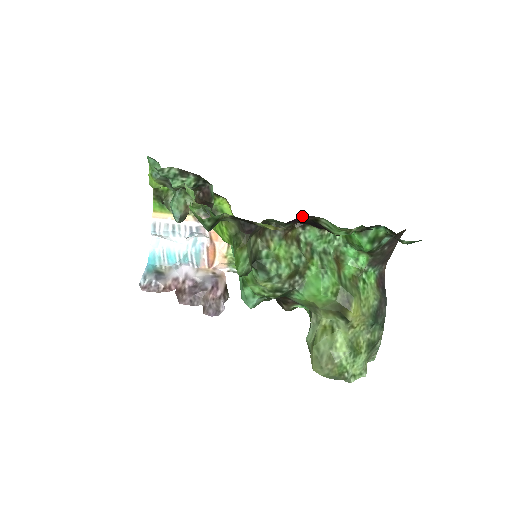
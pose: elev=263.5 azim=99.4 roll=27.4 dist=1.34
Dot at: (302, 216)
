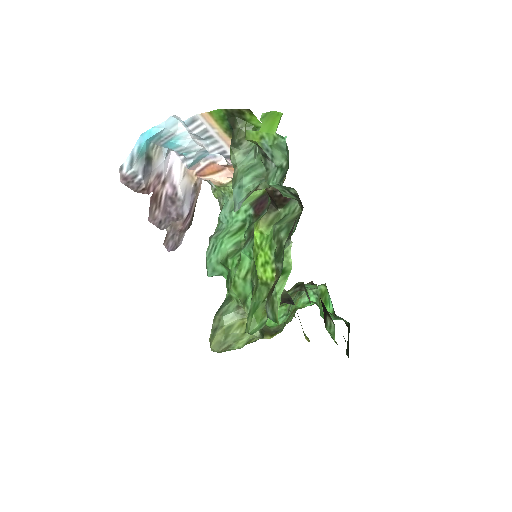
Dot at: occluded
